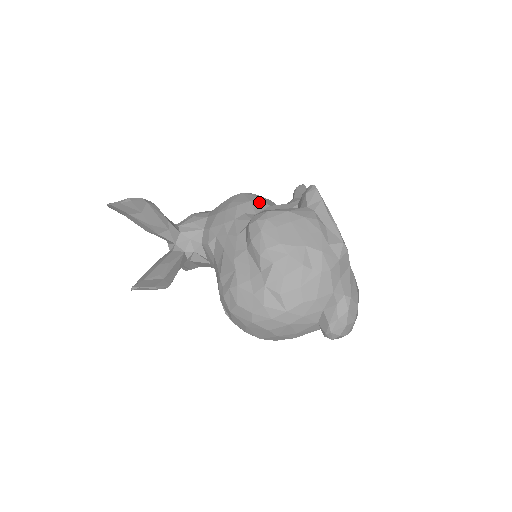
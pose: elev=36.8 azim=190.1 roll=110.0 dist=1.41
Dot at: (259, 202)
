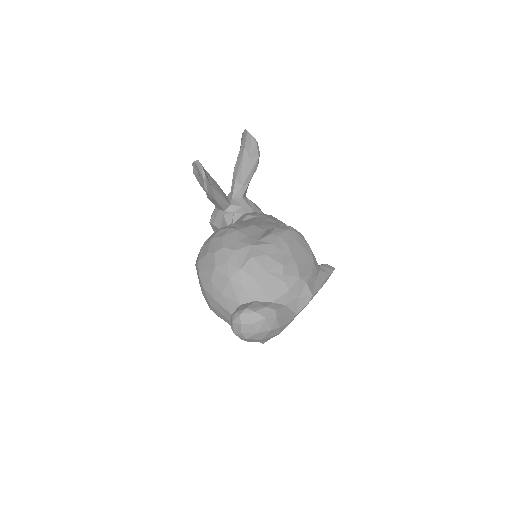
Dot at: occluded
